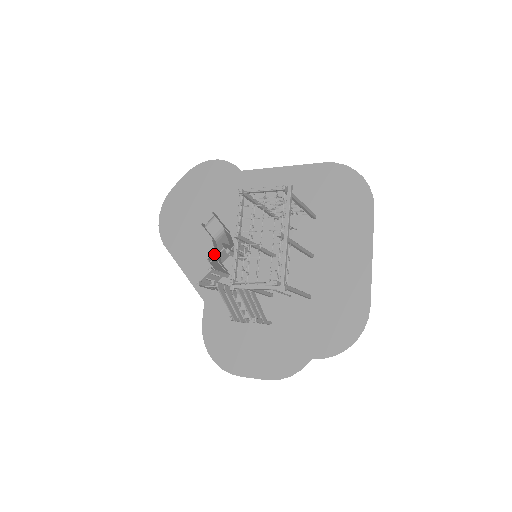
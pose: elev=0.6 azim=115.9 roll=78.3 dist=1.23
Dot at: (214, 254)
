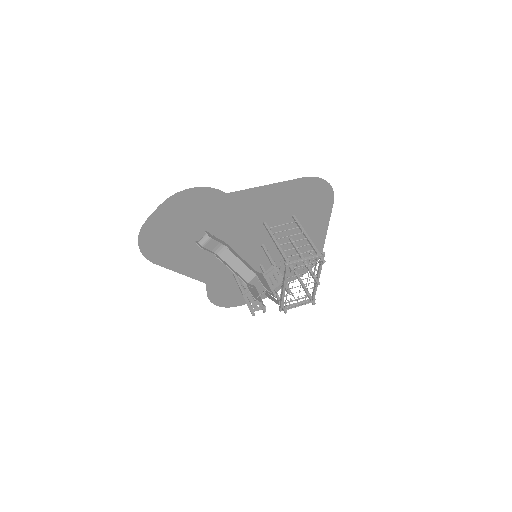
Dot at: (209, 256)
